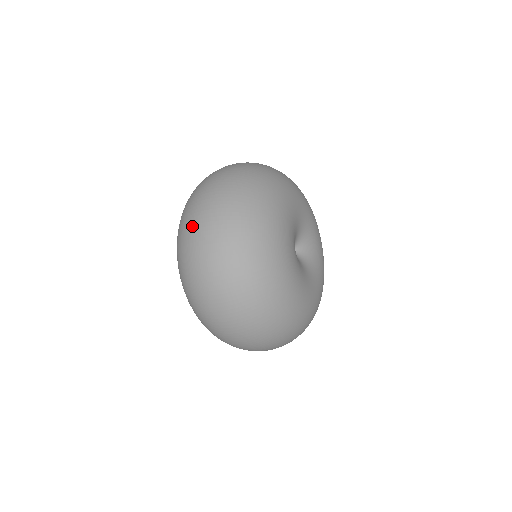
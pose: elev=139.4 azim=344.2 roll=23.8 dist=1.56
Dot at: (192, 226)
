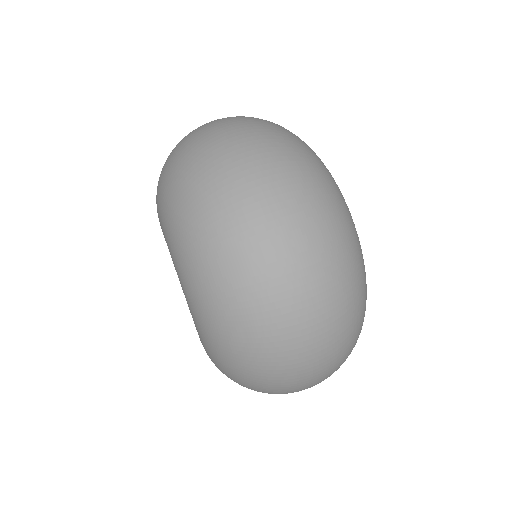
Dot at: (271, 272)
